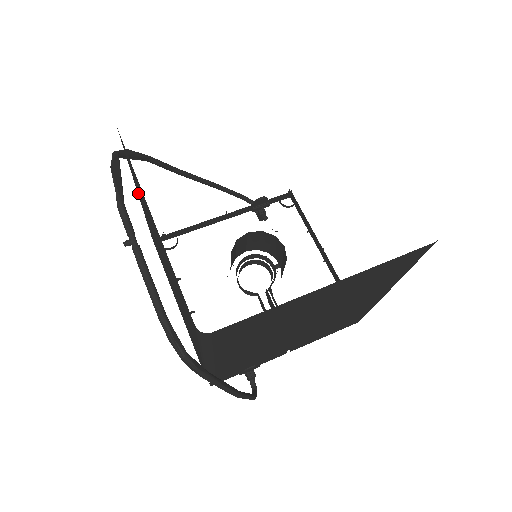
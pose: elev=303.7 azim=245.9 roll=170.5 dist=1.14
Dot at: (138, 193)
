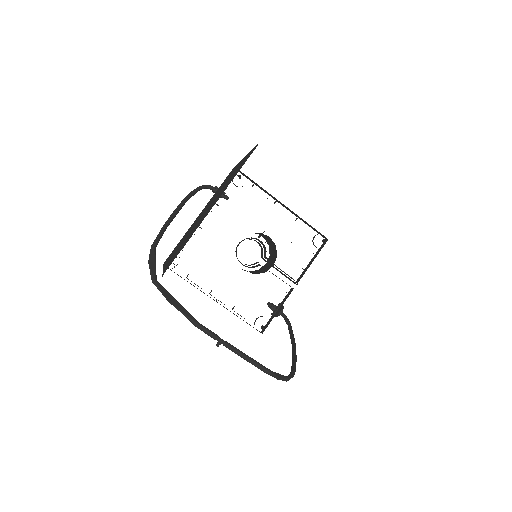
Dot at: occluded
